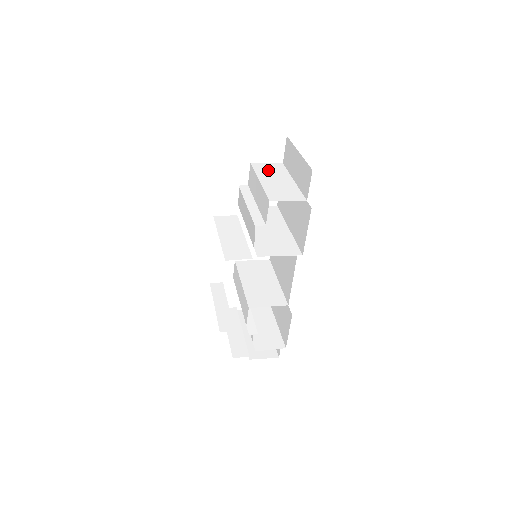
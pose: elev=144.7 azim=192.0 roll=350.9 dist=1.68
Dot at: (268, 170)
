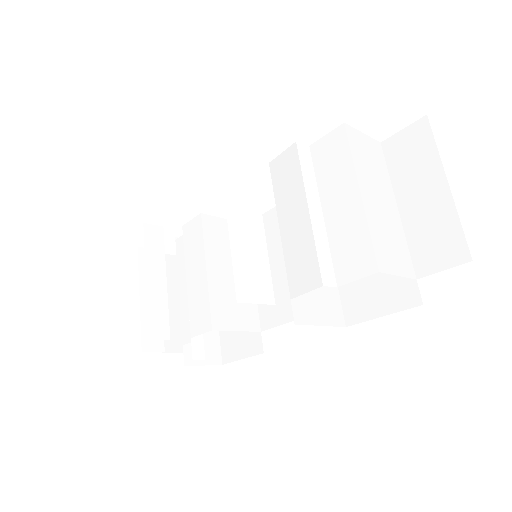
Dot at: (367, 160)
